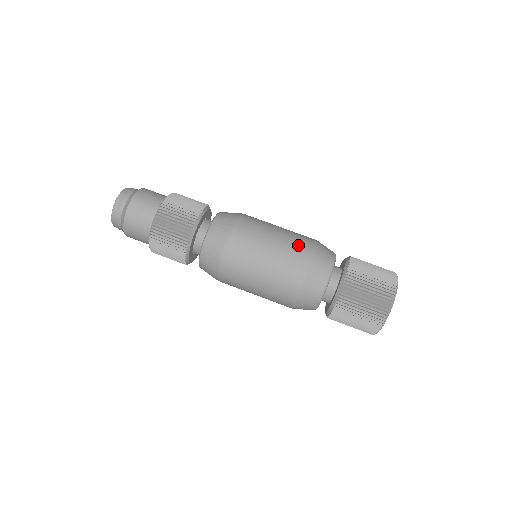
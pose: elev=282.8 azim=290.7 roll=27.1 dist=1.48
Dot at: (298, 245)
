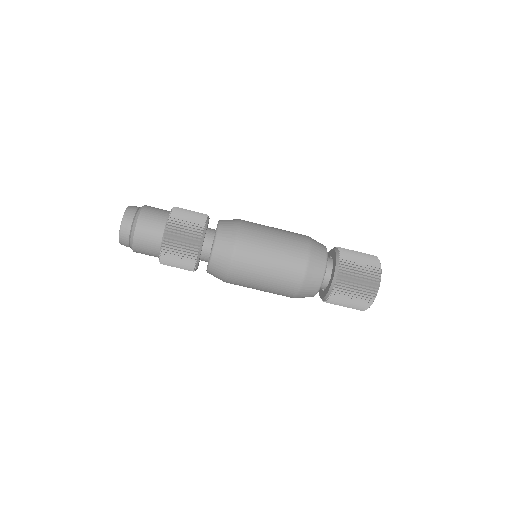
Dot at: (286, 285)
